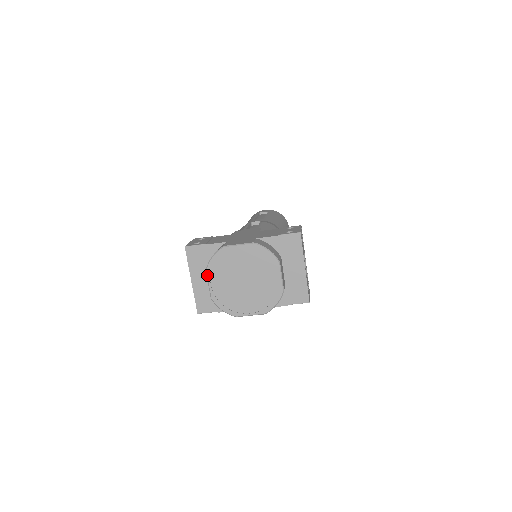
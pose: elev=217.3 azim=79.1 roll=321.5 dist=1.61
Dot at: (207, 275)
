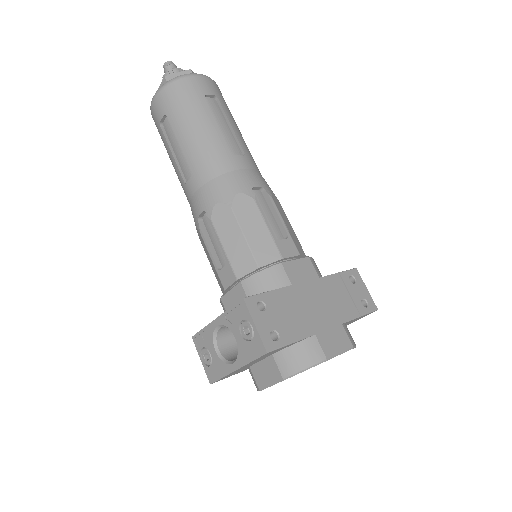
Dot at: occluded
